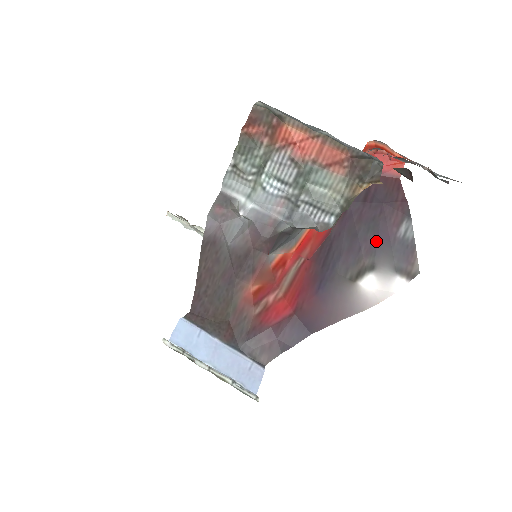
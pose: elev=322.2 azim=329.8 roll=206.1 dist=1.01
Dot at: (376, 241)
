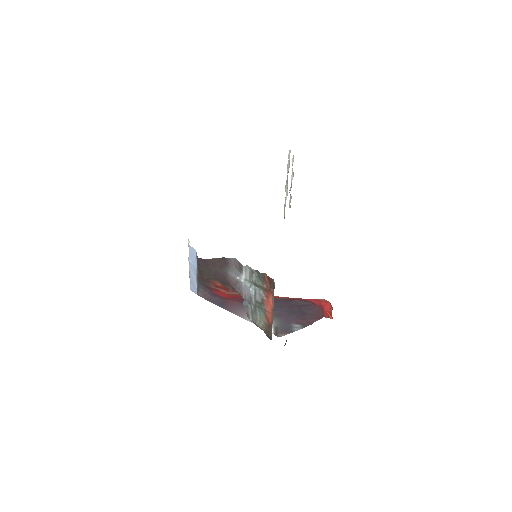
Dot at: (284, 316)
